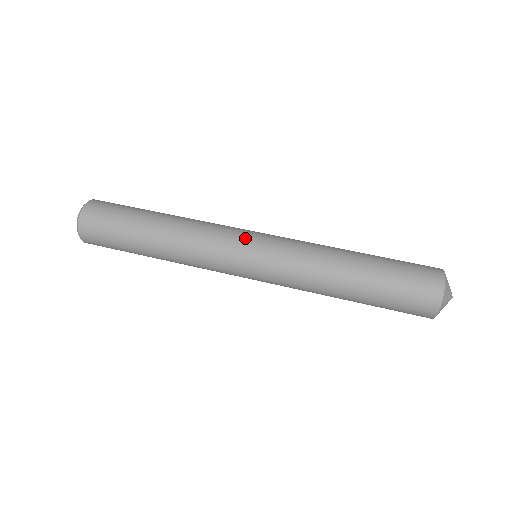
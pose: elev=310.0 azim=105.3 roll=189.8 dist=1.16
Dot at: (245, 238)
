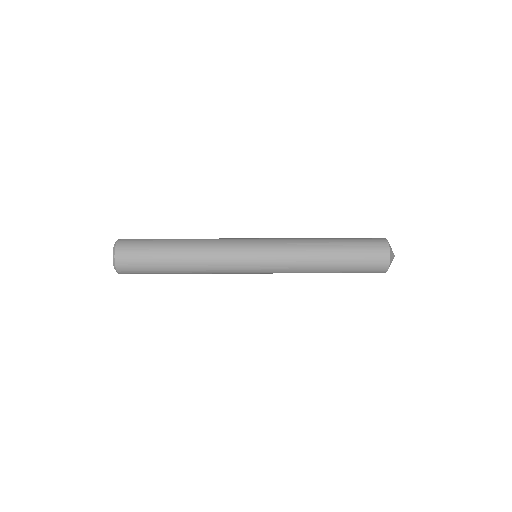
Dot at: (248, 244)
